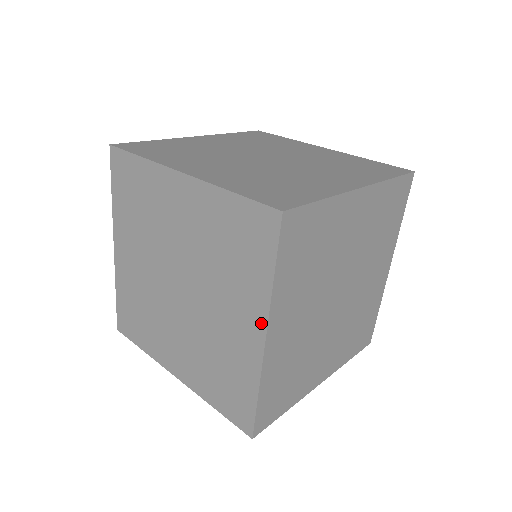
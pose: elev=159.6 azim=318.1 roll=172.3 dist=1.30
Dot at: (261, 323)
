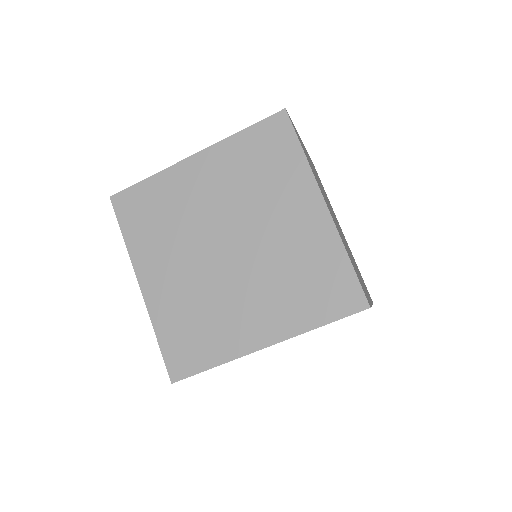
Dot at: (315, 194)
